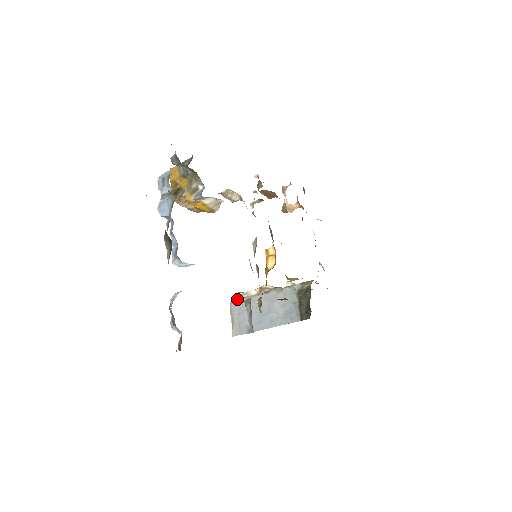
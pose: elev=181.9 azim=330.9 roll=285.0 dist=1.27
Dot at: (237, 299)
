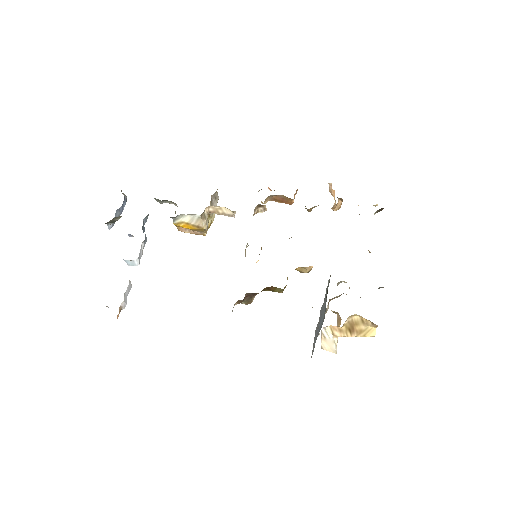
Dot at: occluded
